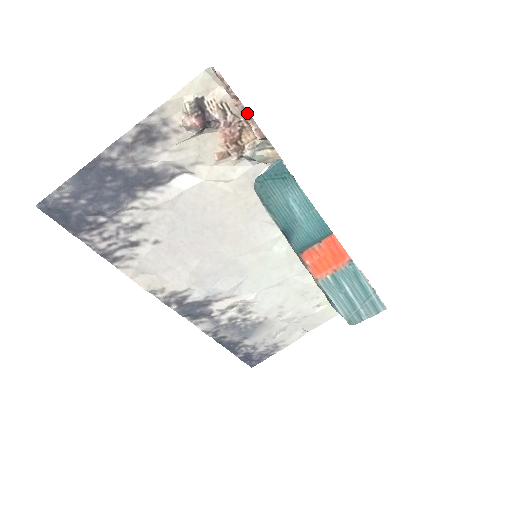
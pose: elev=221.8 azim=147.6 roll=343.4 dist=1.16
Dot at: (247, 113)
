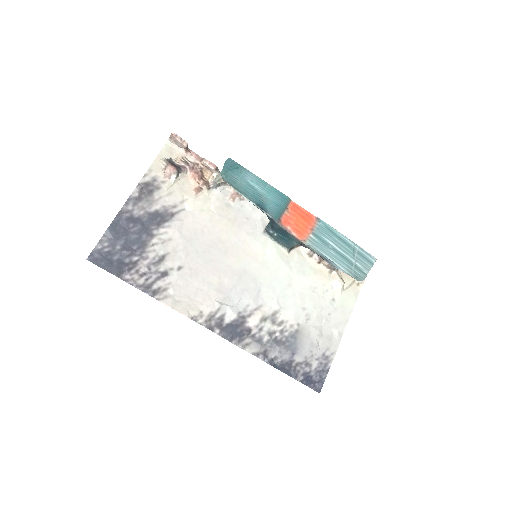
Dot at: (199, 157)
